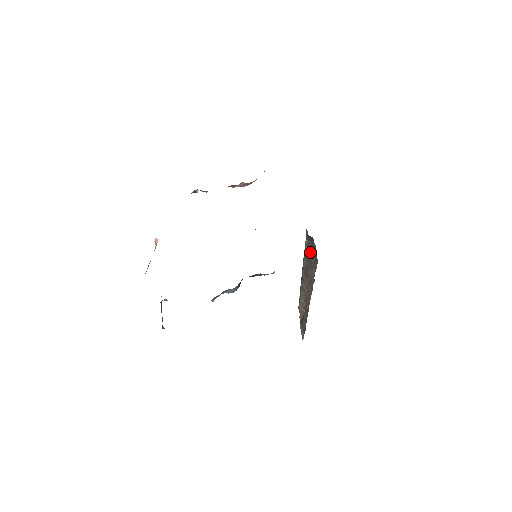
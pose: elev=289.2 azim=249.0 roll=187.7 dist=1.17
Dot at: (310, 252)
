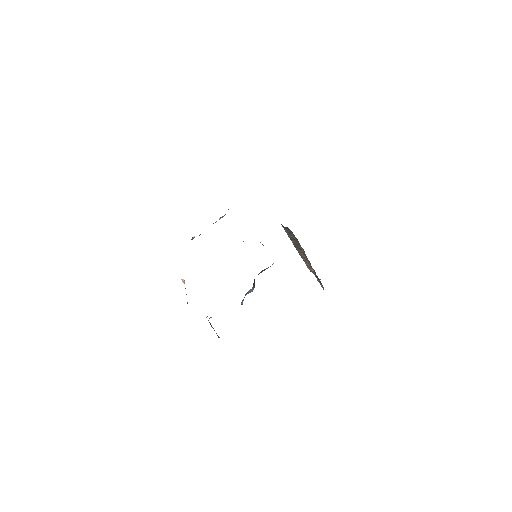
Dot at: (291, 235)
